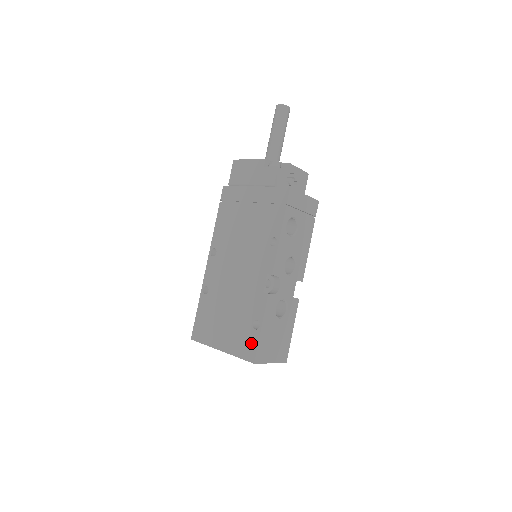
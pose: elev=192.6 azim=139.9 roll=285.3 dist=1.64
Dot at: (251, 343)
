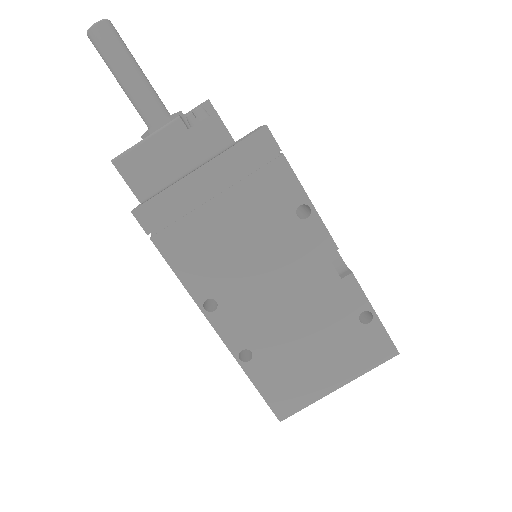
Dot at: (377, 340)
